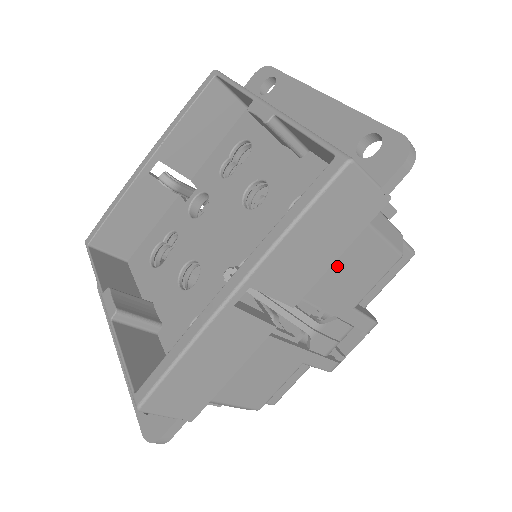
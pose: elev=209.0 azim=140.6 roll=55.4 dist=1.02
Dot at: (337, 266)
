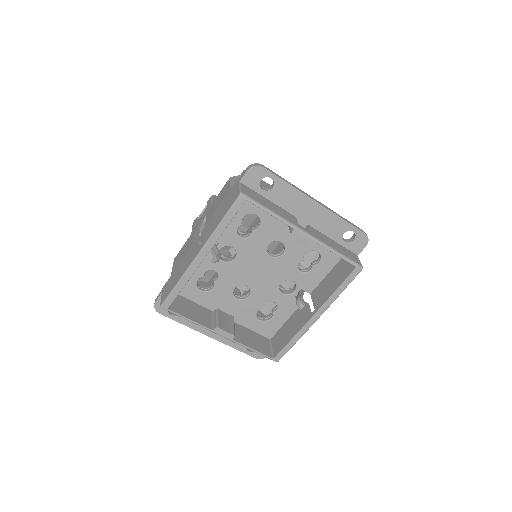
Dot at: occluded
